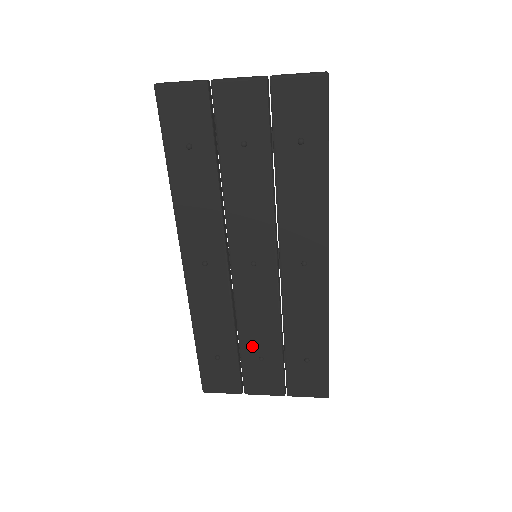
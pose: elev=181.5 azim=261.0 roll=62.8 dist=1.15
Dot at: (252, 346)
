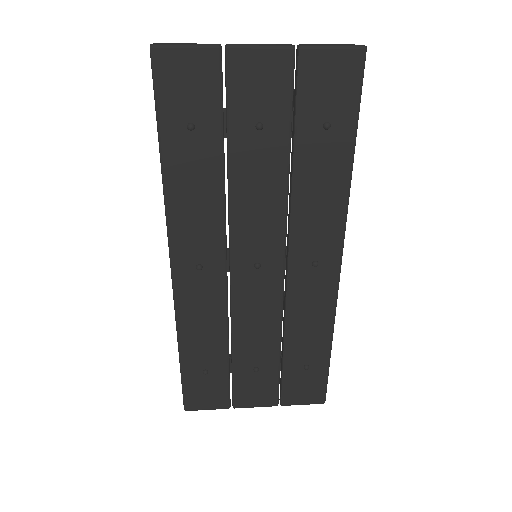
Dot at: (247, 356)
